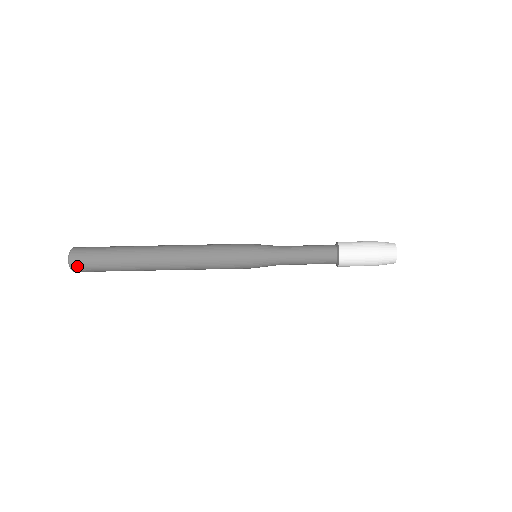
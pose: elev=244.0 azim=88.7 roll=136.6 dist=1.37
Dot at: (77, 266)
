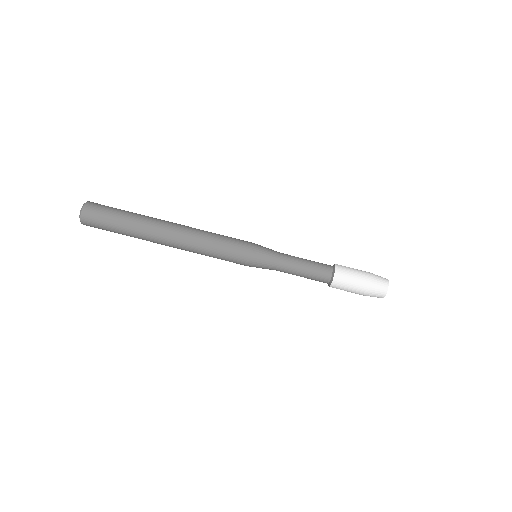
Dot at: (87, 217)
